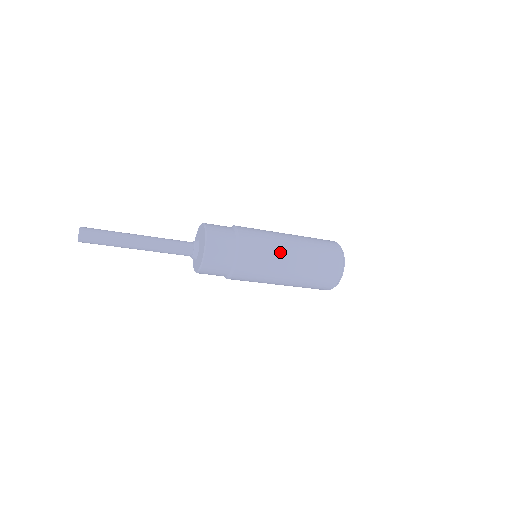
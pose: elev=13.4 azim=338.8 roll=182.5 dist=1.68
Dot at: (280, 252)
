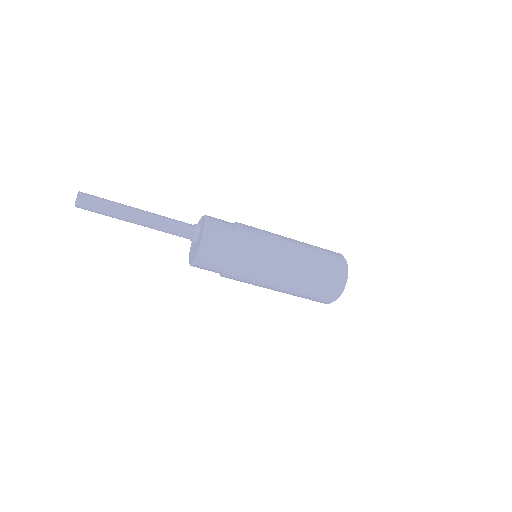
Dot at: (271, 281)
